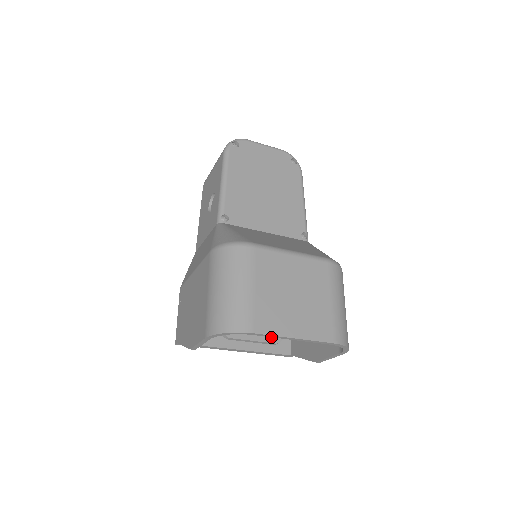
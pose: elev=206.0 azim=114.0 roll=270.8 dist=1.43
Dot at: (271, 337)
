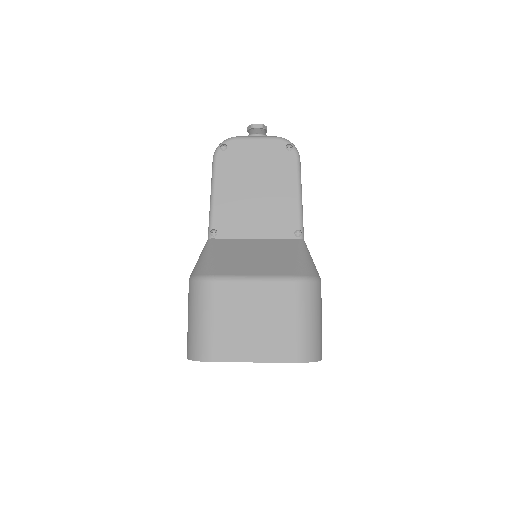
Dot at: occluded
